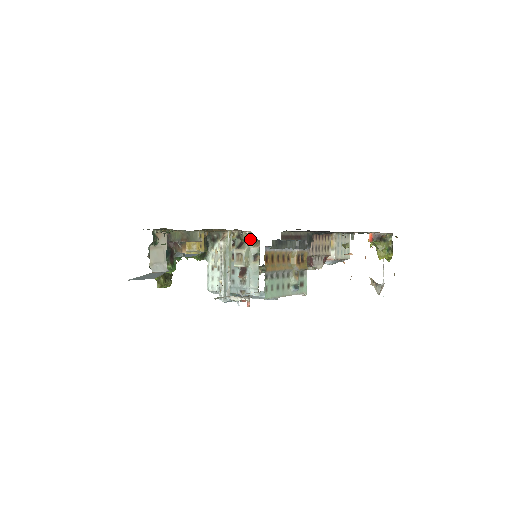
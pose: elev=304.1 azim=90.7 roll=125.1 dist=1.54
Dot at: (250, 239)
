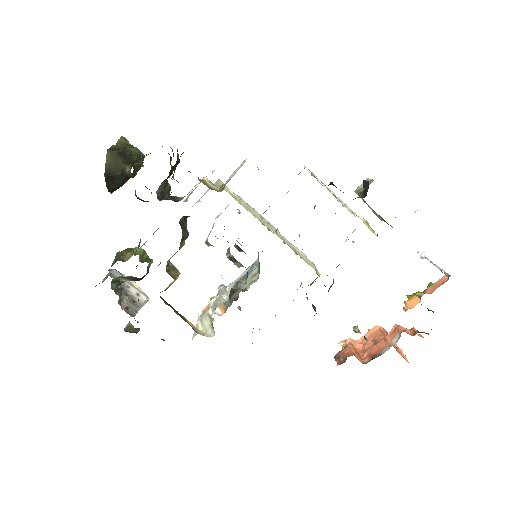
Dot at: occluded
